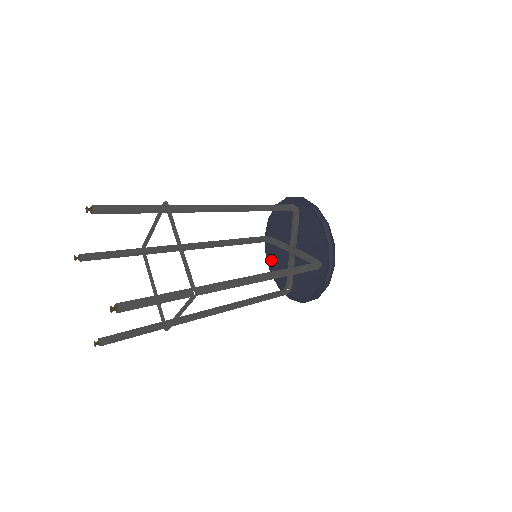
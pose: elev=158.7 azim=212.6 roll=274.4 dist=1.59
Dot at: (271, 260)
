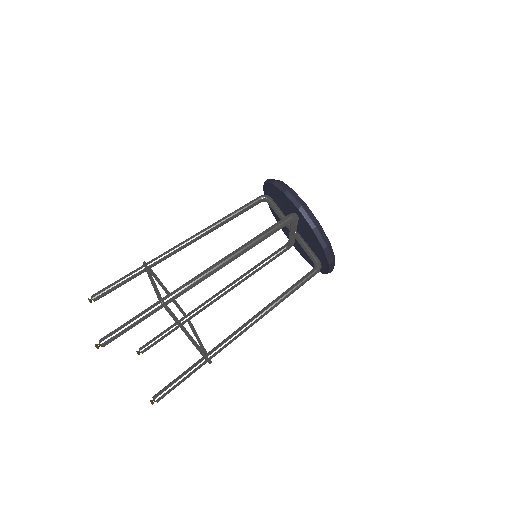
Dot at: (306, 258)
